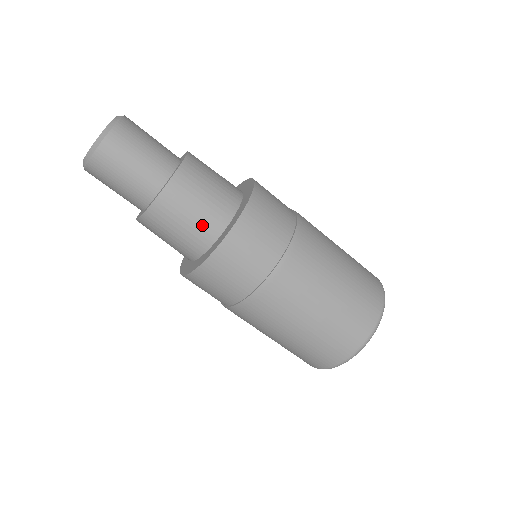
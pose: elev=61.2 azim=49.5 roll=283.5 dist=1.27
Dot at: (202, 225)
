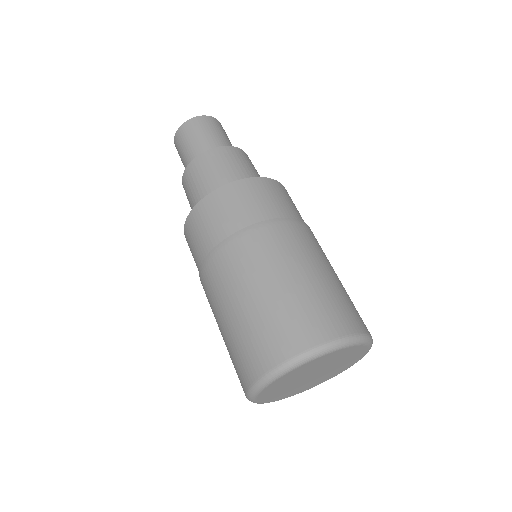
Dot at: (247, 176)
